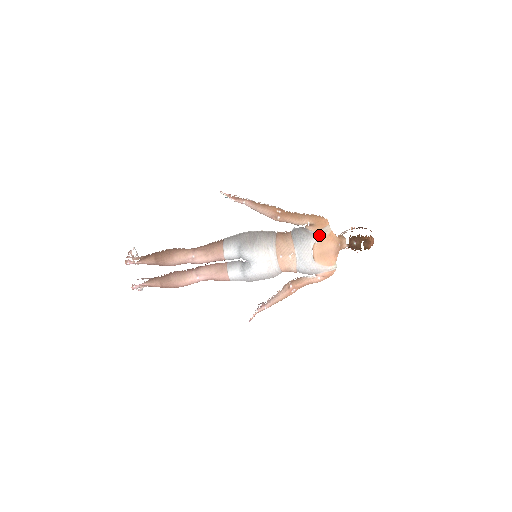
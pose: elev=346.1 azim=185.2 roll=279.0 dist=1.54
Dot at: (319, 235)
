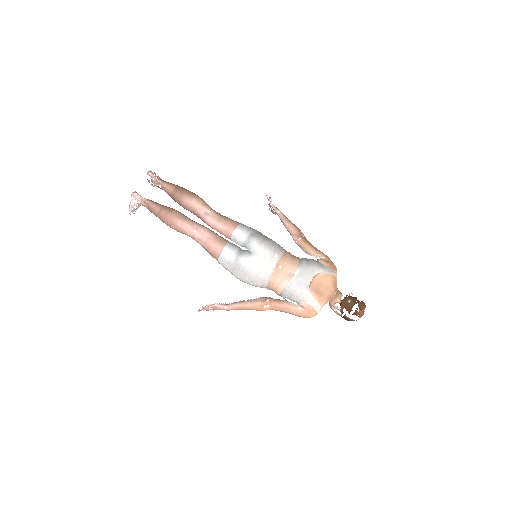
Dot at: (327, 270)
